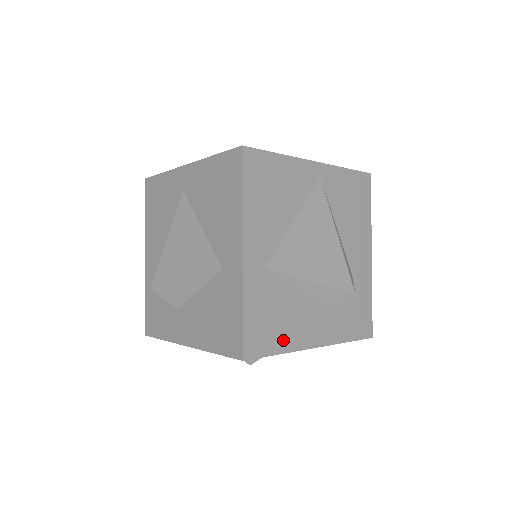
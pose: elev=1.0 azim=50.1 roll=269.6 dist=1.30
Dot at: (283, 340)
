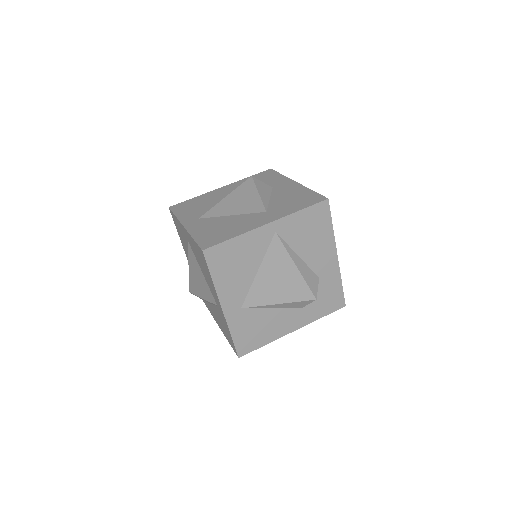
Dot at: (266, 338)
